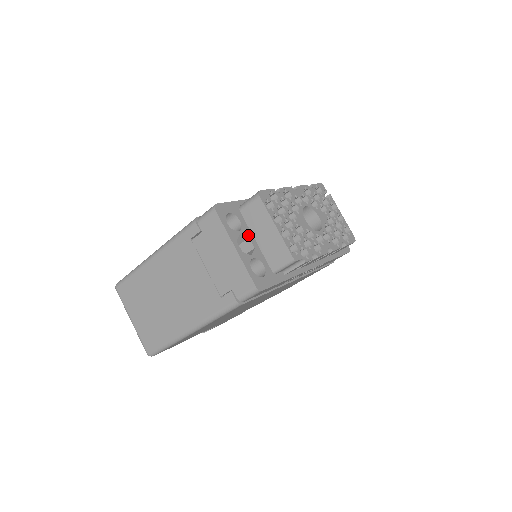
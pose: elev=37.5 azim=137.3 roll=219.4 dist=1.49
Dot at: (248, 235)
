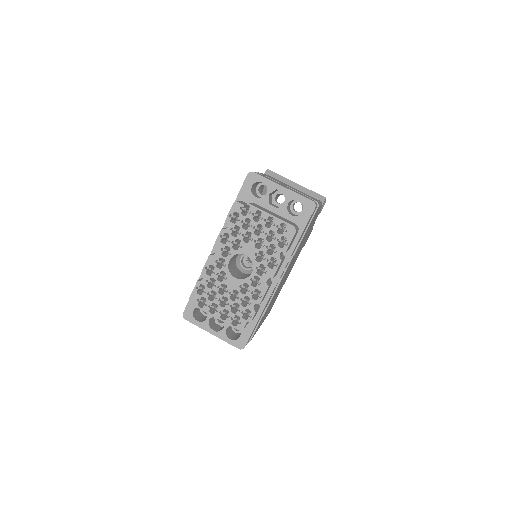
Dot at: occluded
